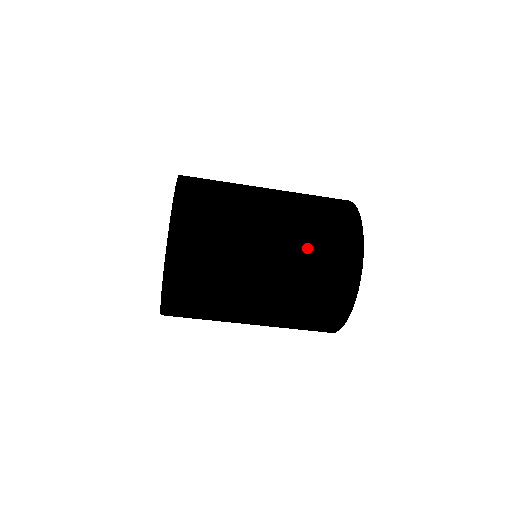
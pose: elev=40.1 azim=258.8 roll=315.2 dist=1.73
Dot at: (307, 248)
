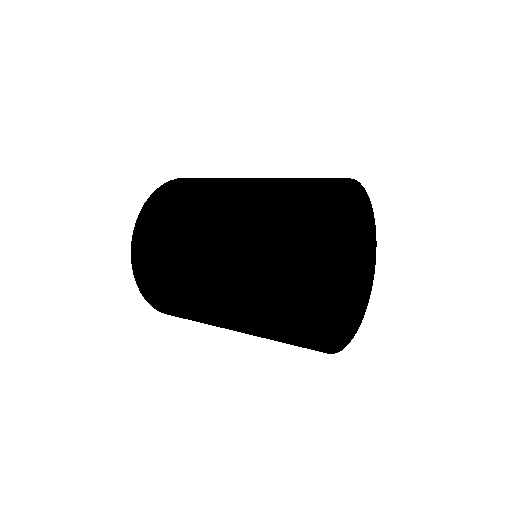
Dot at: (254, 328)
